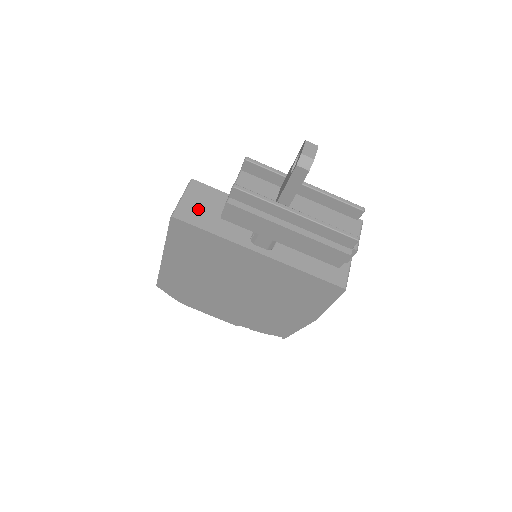
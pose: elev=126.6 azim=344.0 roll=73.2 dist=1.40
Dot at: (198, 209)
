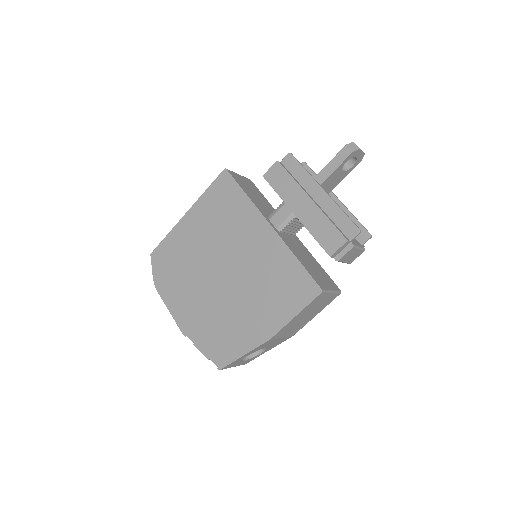
Dot at: (244, 183)
